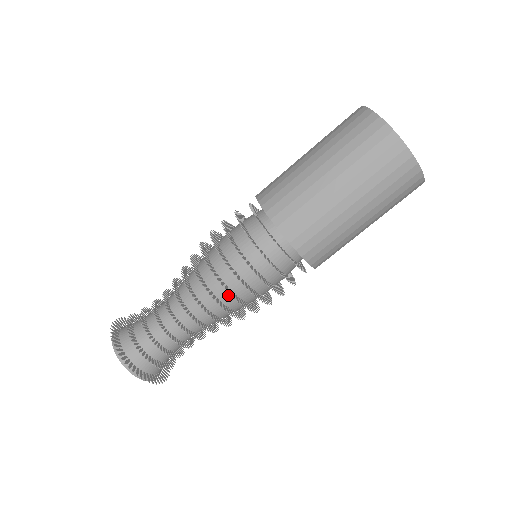
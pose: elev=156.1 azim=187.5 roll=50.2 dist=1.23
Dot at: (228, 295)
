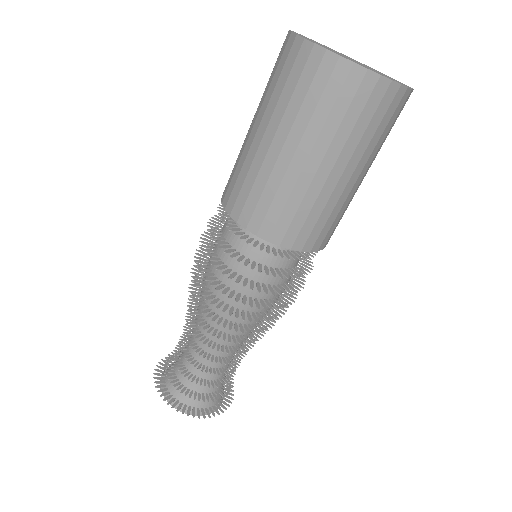
Dot at: occluded
